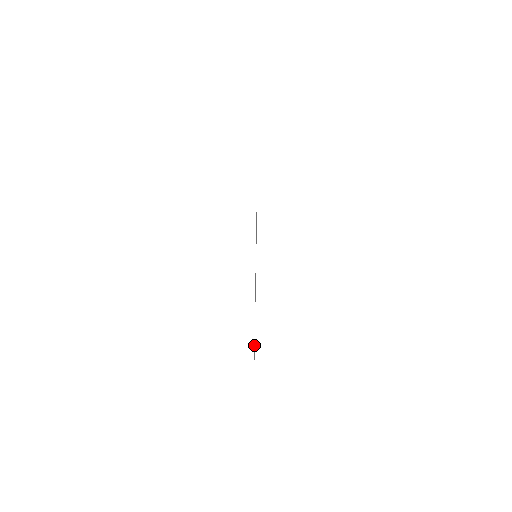
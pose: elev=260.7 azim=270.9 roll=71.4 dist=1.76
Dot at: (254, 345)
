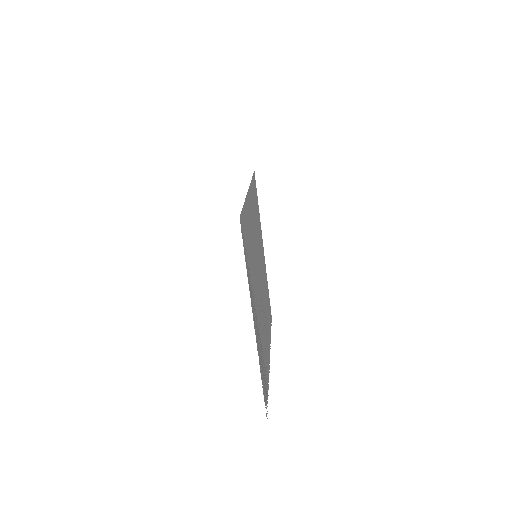
Dot at: occluded
